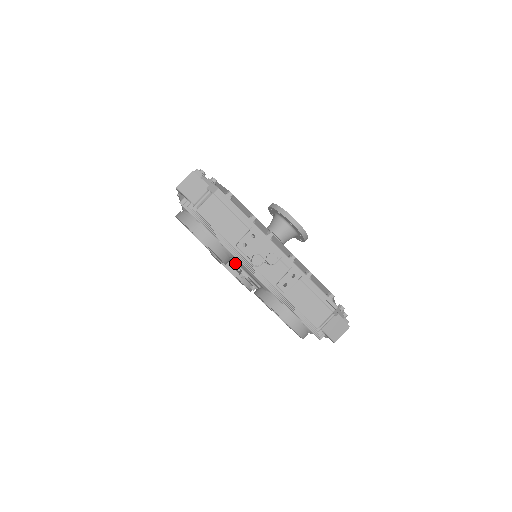
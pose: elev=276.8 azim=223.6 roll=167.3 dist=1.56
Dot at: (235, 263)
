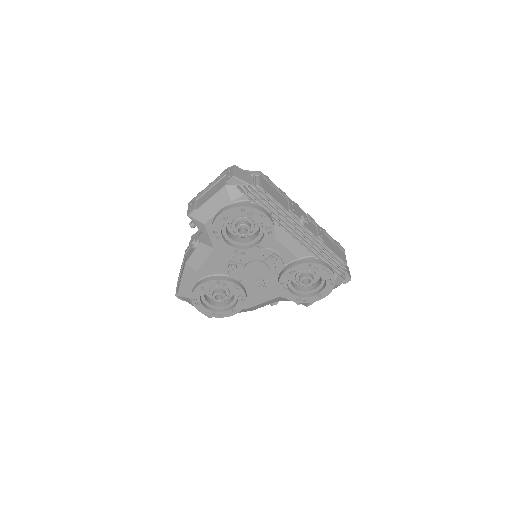
Dot at: (266, 249)
